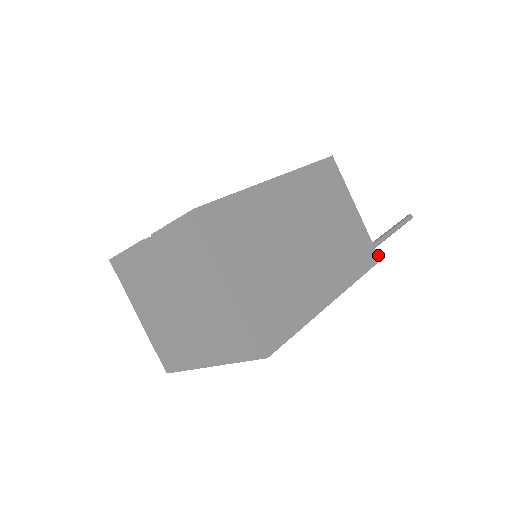
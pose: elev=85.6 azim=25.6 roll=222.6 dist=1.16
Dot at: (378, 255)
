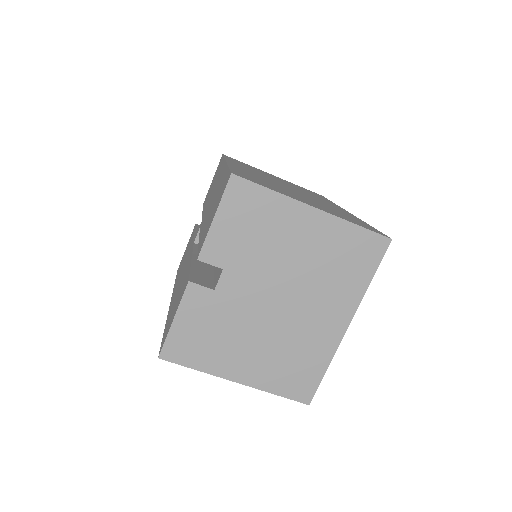
Dot at: occluded
